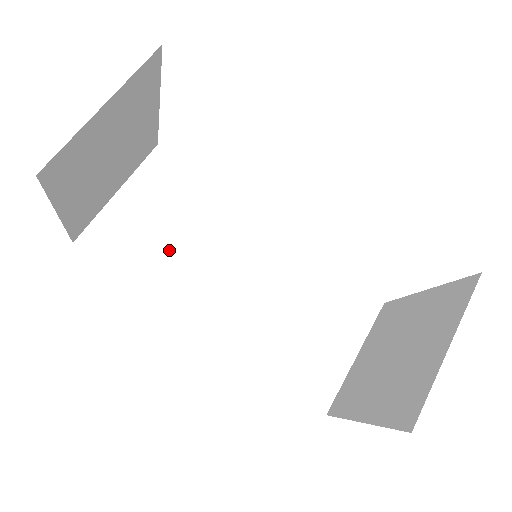
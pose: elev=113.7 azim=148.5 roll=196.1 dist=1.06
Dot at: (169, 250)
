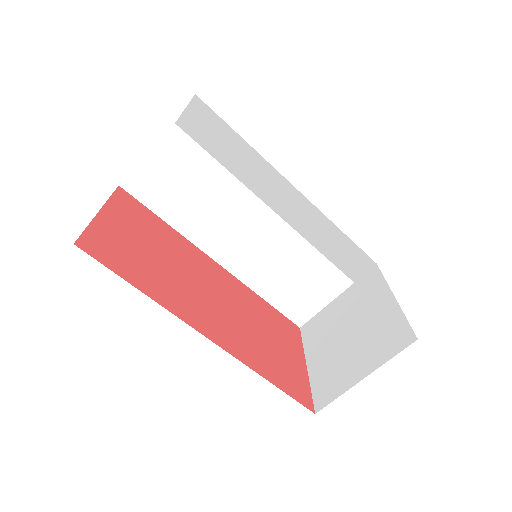
Dot at: (198, 200)
